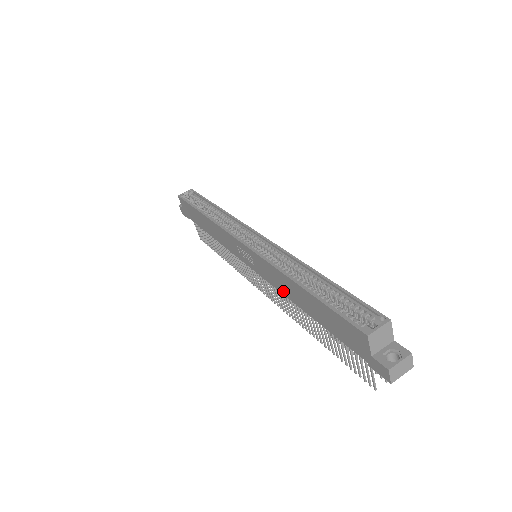
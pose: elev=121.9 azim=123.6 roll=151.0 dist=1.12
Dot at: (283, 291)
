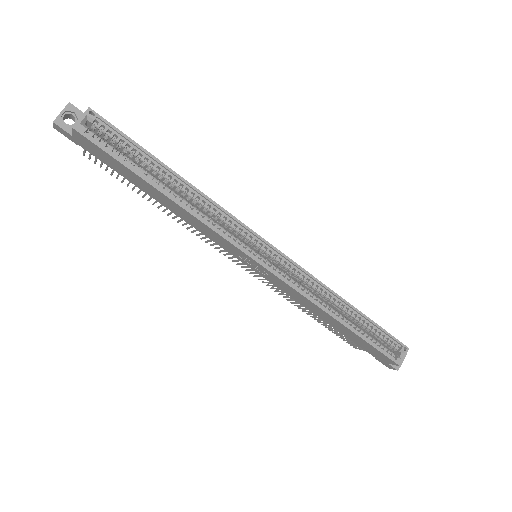
Dot at: (302, 304)
